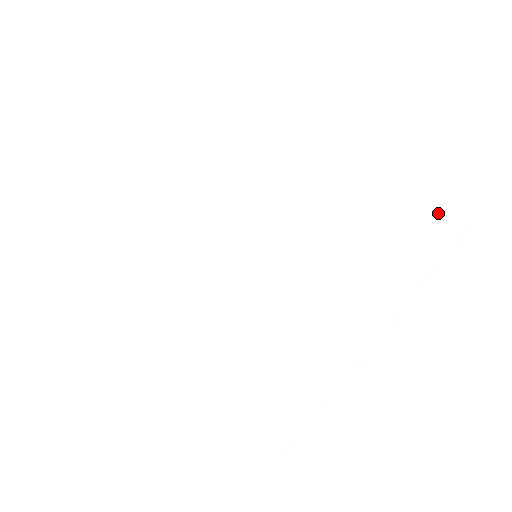
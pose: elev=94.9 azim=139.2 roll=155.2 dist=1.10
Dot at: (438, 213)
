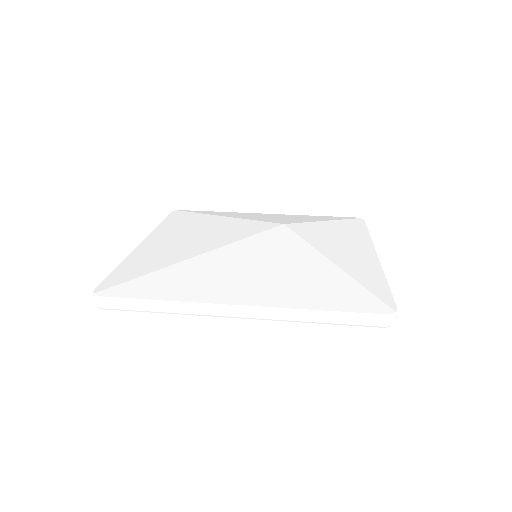
Dot at: (381, 298)
